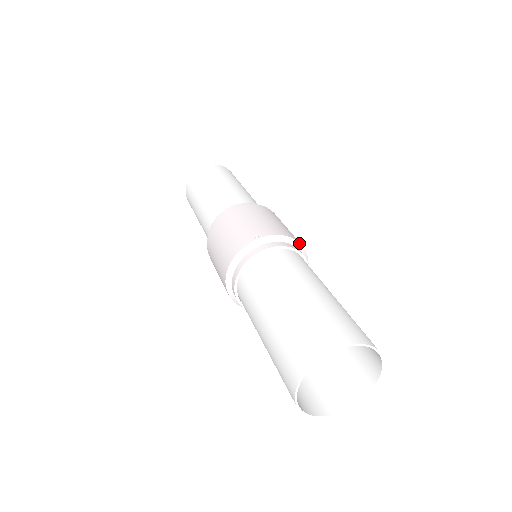
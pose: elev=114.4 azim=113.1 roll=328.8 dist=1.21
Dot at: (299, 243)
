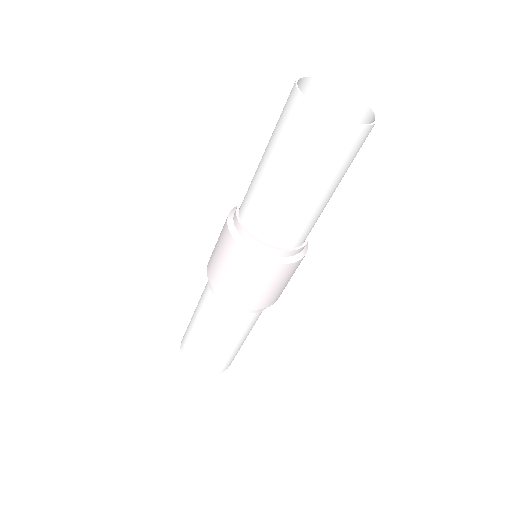
Dot at: occluded
